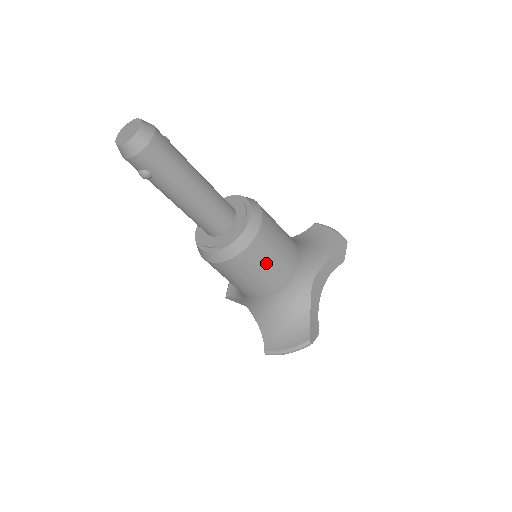
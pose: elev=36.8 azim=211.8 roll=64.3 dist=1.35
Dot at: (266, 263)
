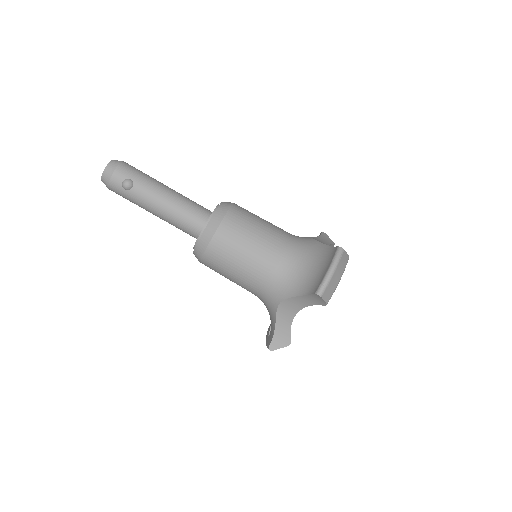
Dot at: (256, 221)
